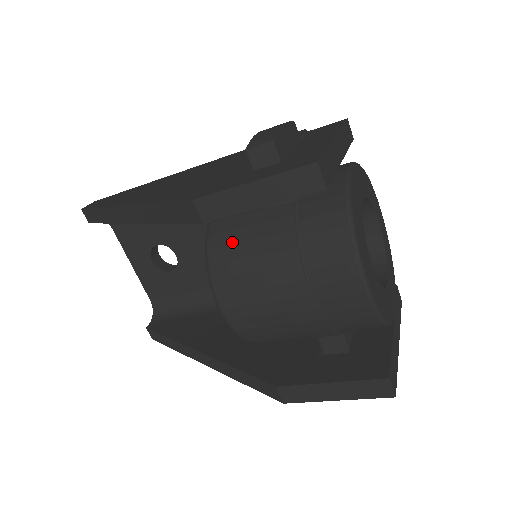
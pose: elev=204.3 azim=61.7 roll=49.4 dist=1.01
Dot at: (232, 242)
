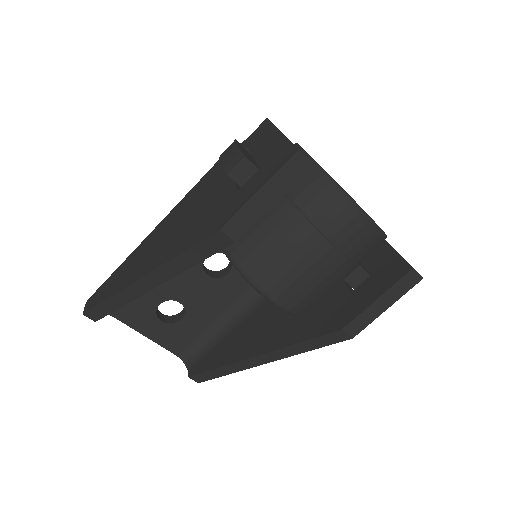
Dot at: (253, 247)
